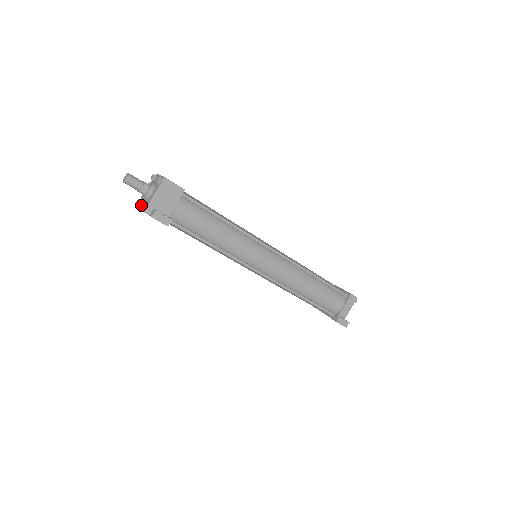
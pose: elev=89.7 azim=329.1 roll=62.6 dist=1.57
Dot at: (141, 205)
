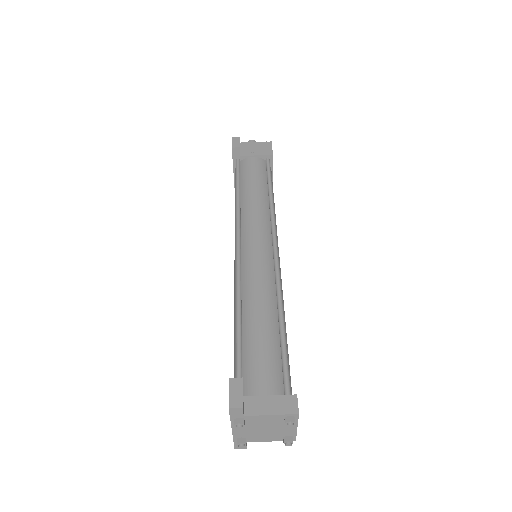
Dot at: occluded
